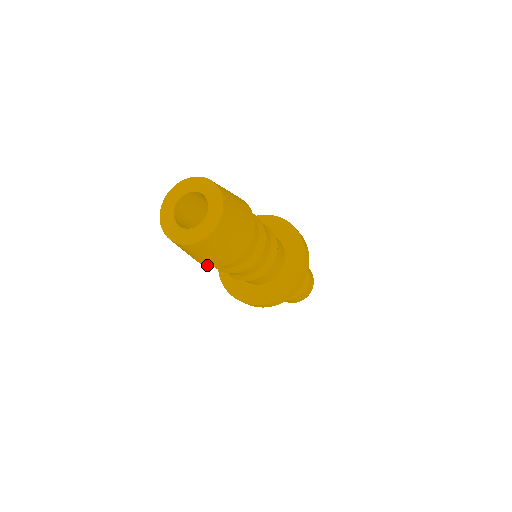
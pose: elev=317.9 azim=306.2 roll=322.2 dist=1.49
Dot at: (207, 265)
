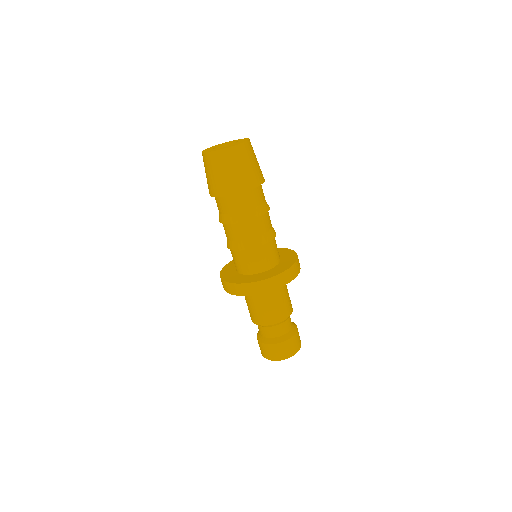
Dot at: (232, 192)
